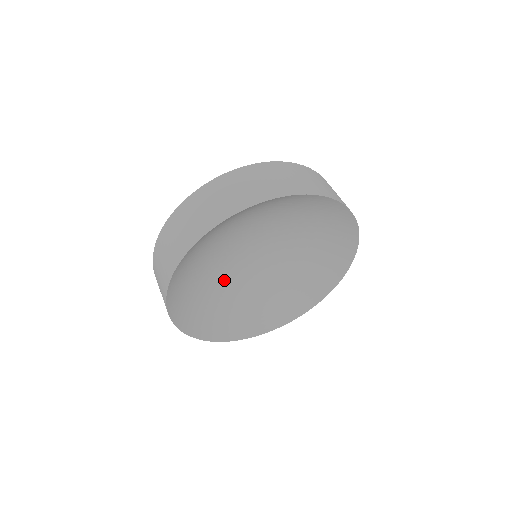
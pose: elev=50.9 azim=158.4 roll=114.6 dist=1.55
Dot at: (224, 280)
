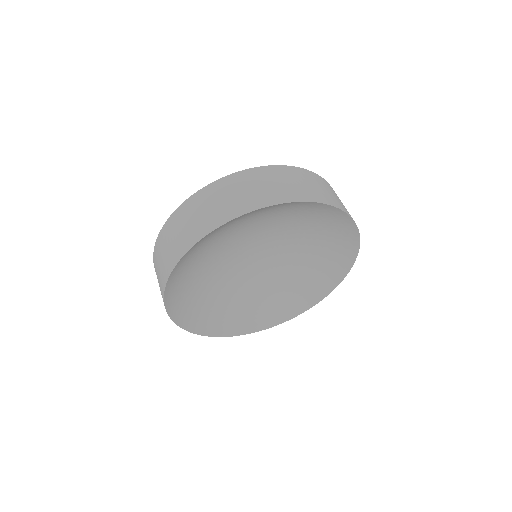
Dot at: (217, 268)
